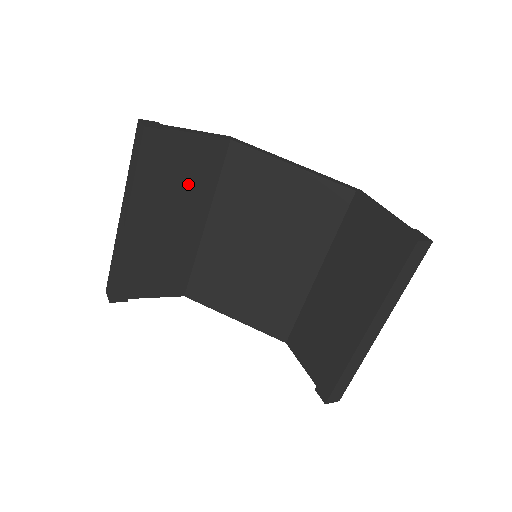
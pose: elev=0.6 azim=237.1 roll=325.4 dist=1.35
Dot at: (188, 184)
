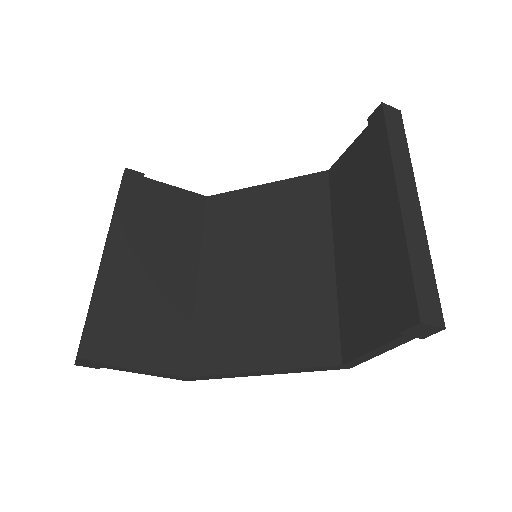
Dot at: (172, 228)
